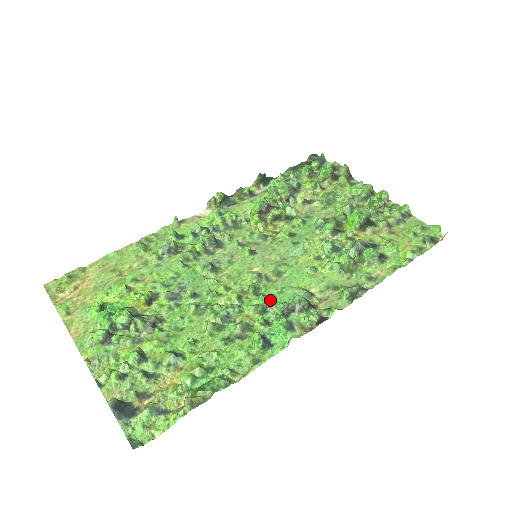
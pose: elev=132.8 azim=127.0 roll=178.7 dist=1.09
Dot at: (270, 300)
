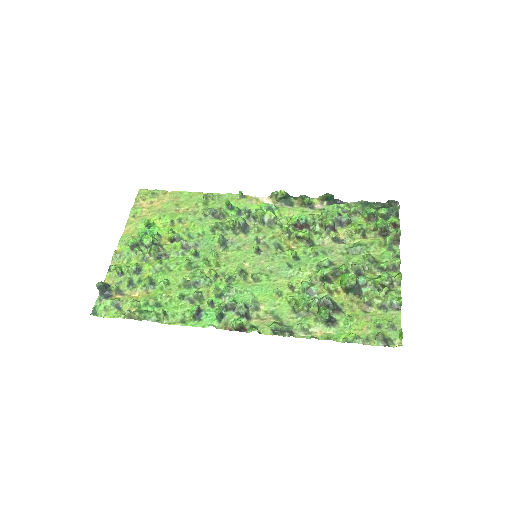
Dot at: (230, 292)
